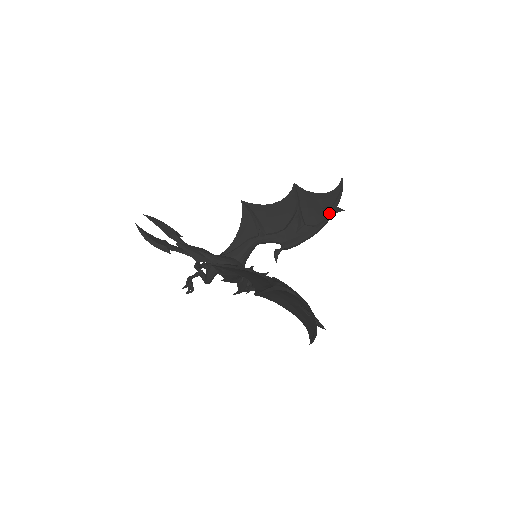
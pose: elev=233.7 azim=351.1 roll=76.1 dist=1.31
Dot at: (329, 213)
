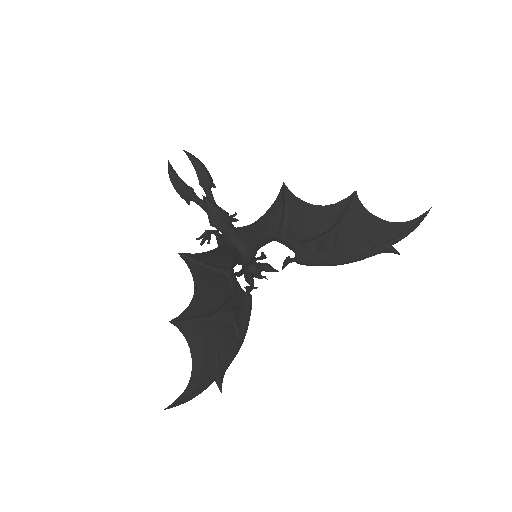
Dot at: (374, 249)
